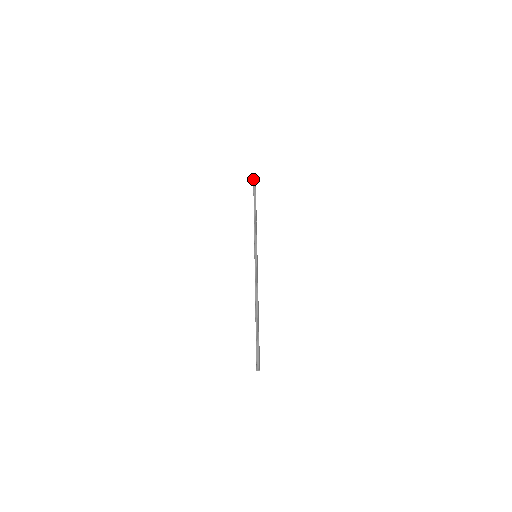
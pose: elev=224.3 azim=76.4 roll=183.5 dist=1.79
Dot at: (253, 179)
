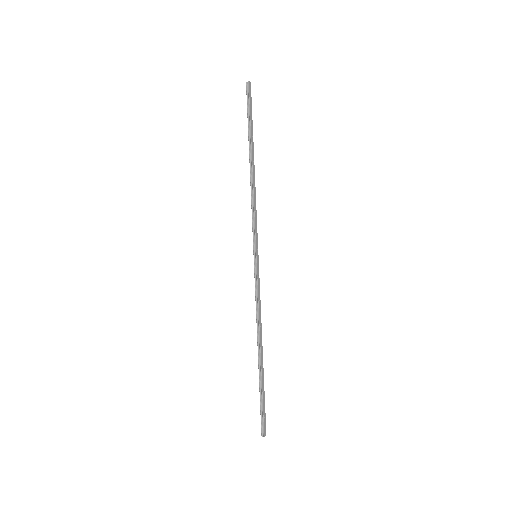
Dot at: (246, 90)
